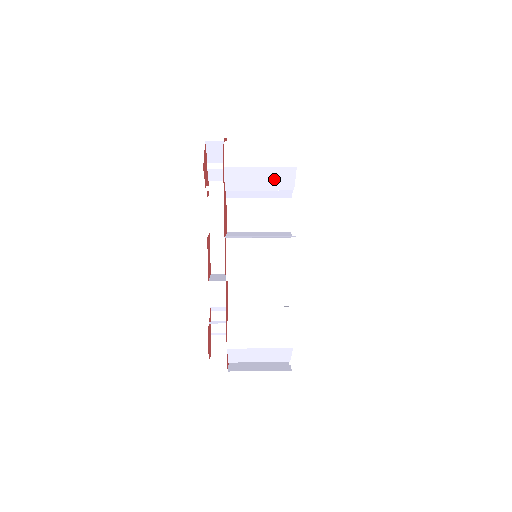
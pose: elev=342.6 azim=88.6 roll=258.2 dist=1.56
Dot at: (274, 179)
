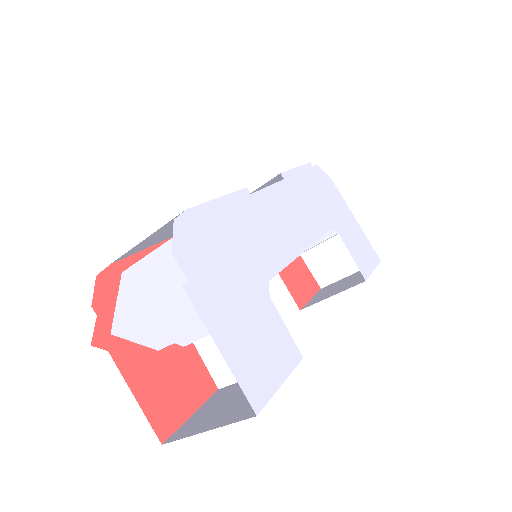
Dot at: occluded
